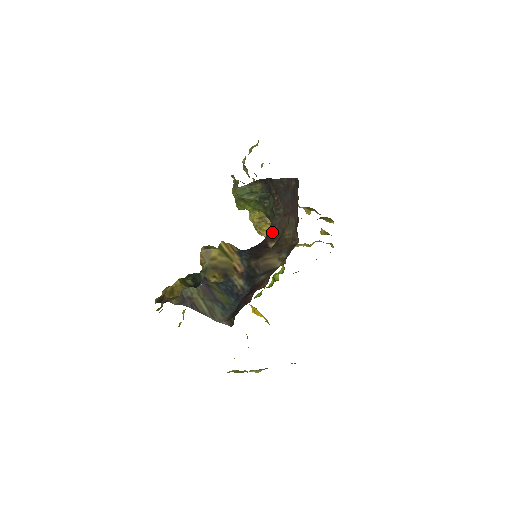
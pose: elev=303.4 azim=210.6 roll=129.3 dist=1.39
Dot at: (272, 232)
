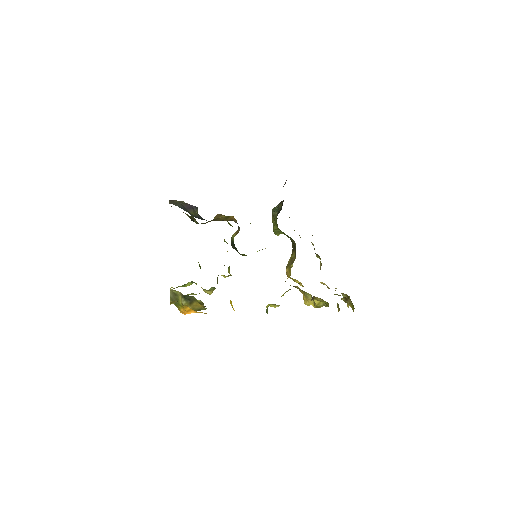
Dot at: occluded
